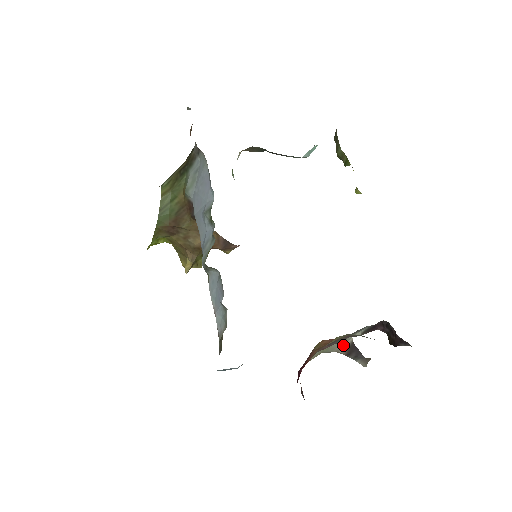
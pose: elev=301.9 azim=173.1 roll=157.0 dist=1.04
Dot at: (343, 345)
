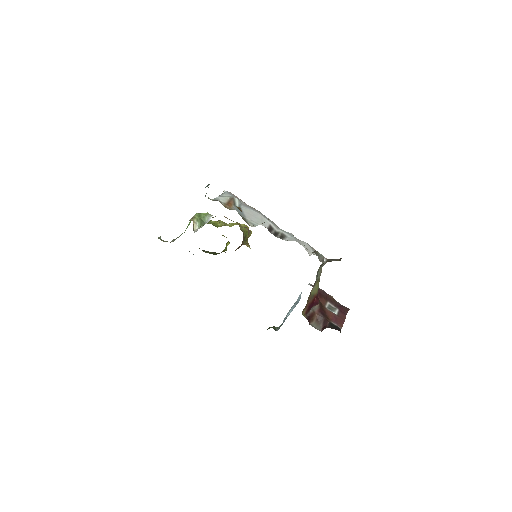
Dot at: (325, 263)
